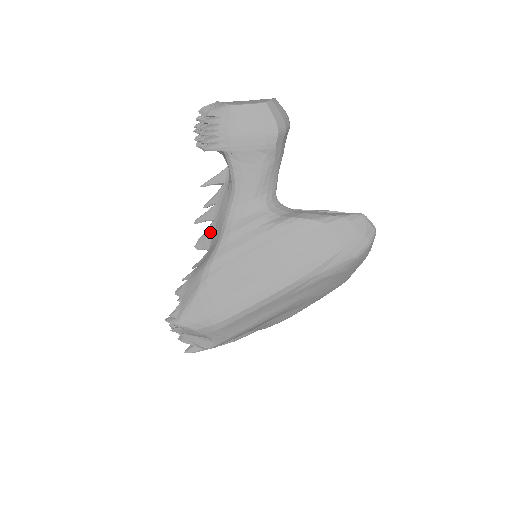
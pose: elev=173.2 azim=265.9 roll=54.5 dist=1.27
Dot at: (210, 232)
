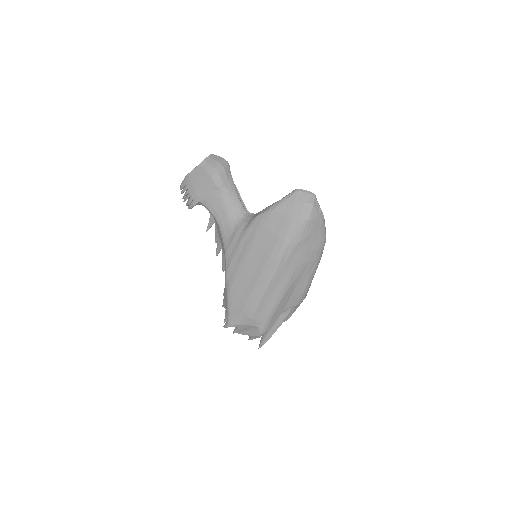
Dot at: (223, 256)
